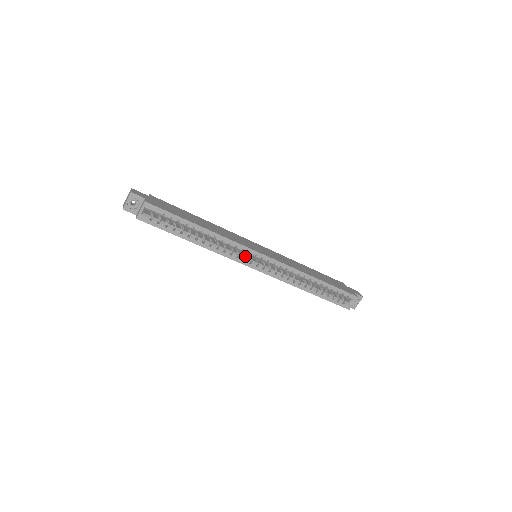
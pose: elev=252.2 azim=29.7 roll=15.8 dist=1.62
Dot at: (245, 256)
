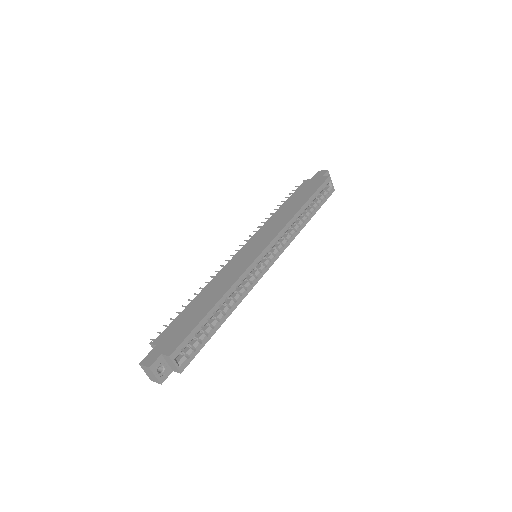
Dot at: (256, 269)
